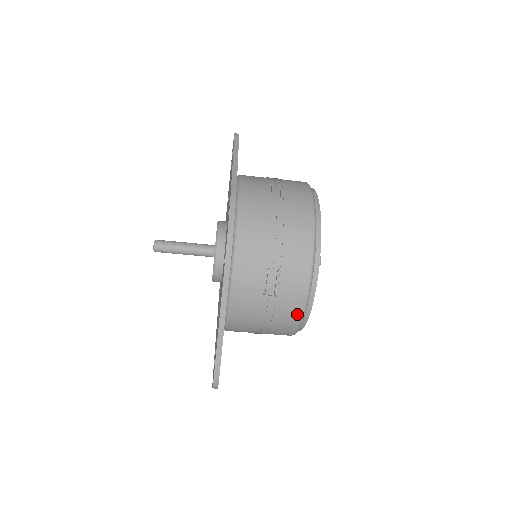
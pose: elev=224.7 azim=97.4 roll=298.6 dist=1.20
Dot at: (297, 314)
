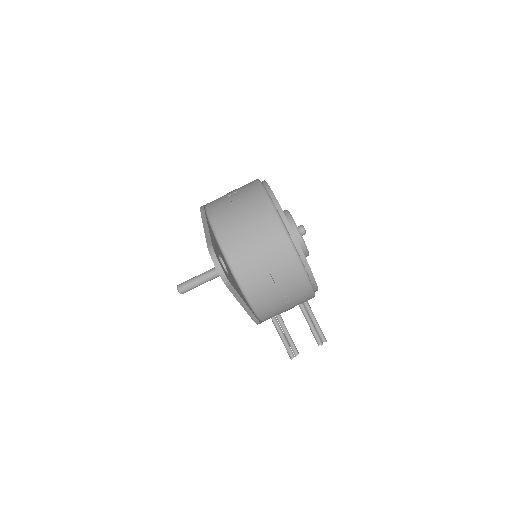
Dot at: (264, 200)
